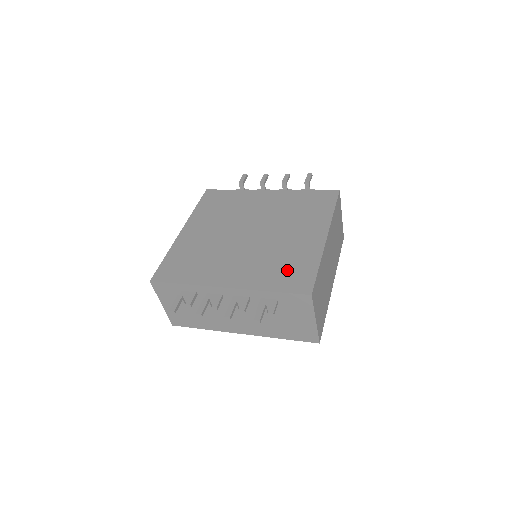
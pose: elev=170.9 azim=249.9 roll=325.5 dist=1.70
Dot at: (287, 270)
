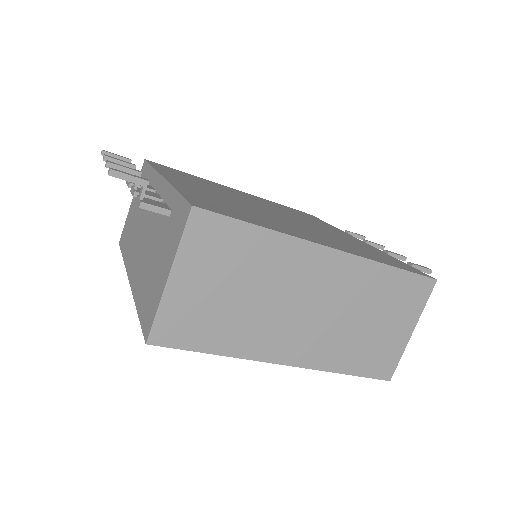
Dot at: (229, 208)
